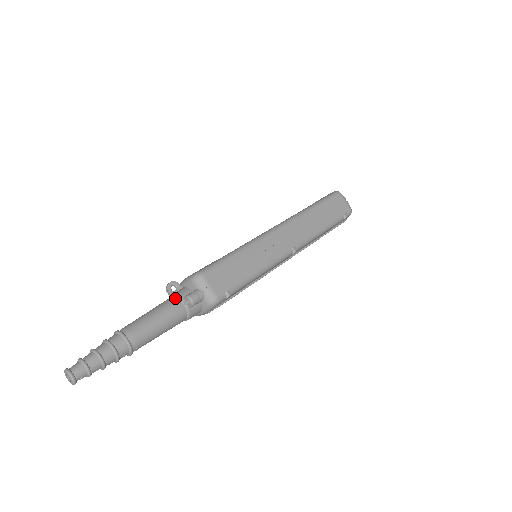
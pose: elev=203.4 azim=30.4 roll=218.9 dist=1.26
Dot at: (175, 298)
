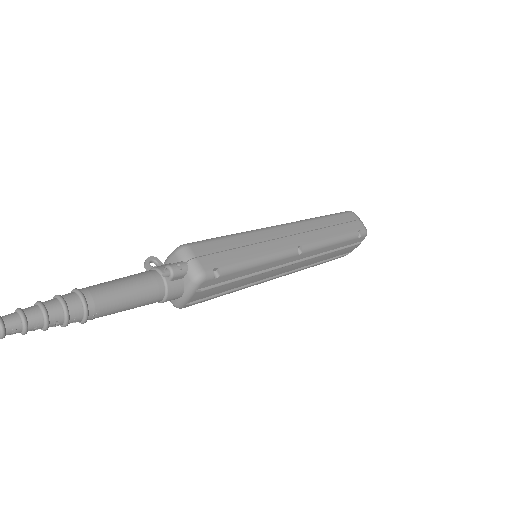
Dot at: (152, 270)
